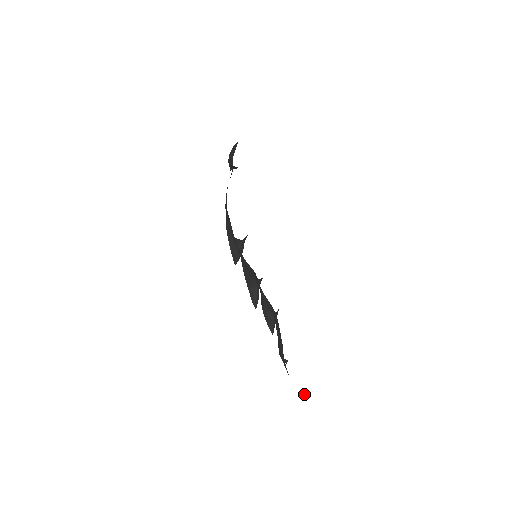
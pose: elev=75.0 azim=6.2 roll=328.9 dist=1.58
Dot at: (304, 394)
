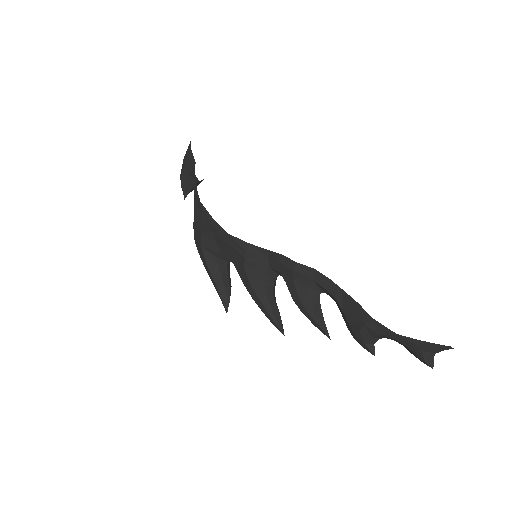
Dot at: (431, 363)
